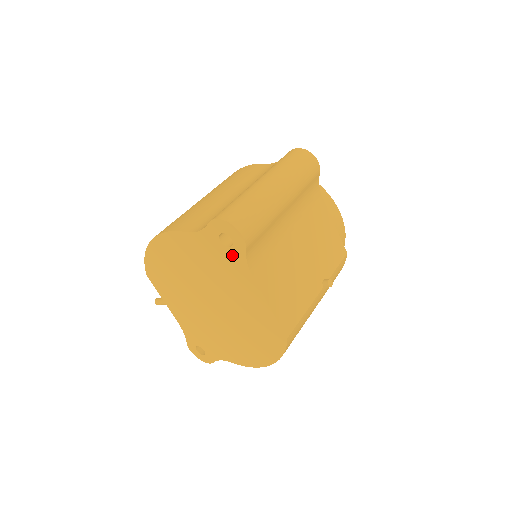
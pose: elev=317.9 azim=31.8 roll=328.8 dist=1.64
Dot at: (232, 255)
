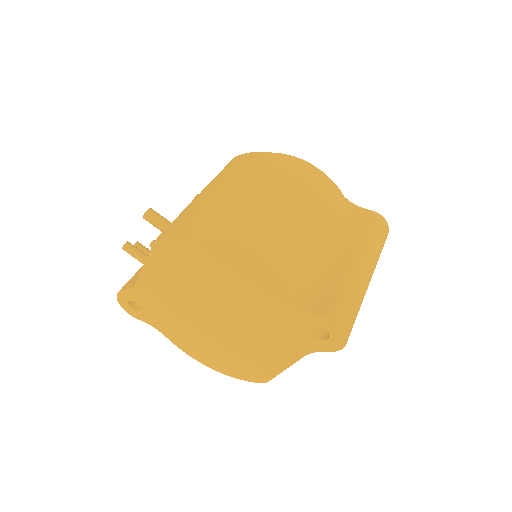
Dot at: (308, 339)
